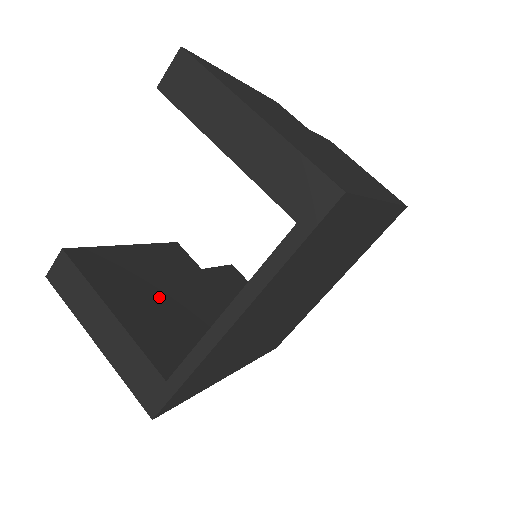
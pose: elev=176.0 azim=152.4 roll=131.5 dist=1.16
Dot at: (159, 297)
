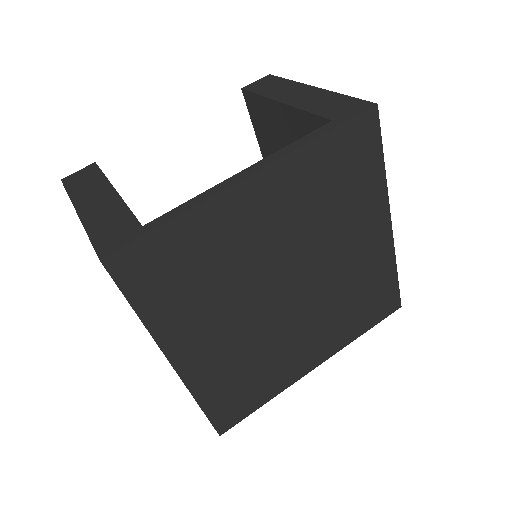
Dot at: occluded
